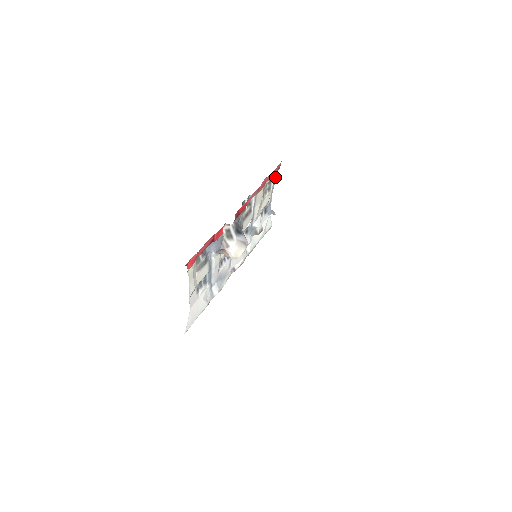
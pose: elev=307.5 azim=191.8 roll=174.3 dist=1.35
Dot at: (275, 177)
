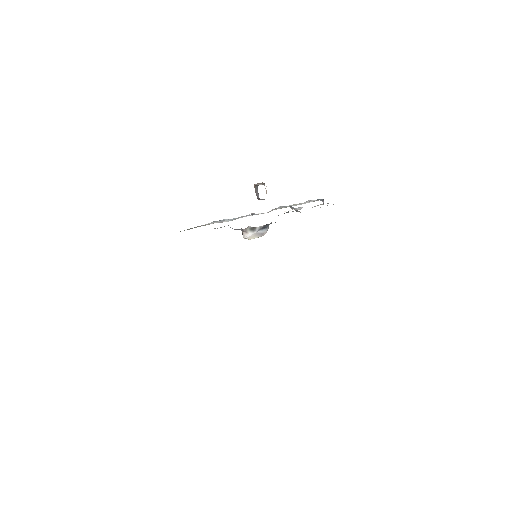
Dot at: occluded
